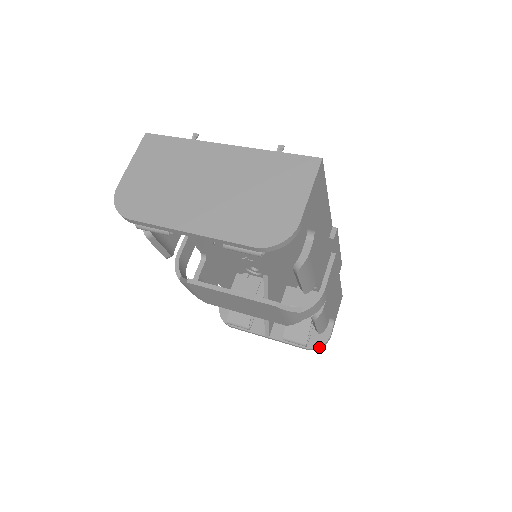
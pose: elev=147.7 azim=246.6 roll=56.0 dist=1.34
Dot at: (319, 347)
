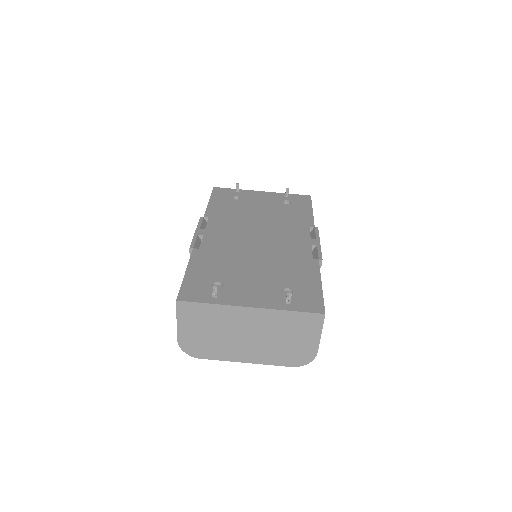
Dot at: occluded
